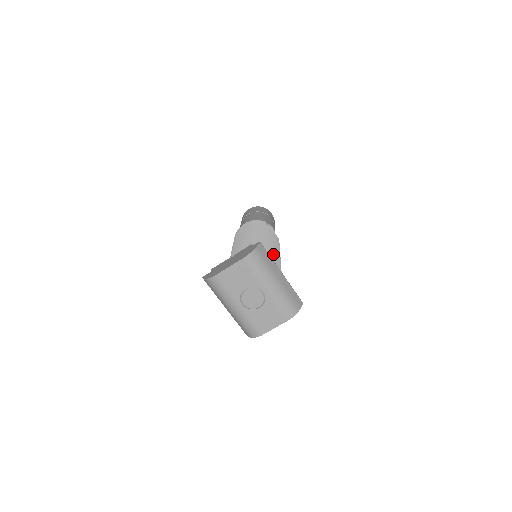
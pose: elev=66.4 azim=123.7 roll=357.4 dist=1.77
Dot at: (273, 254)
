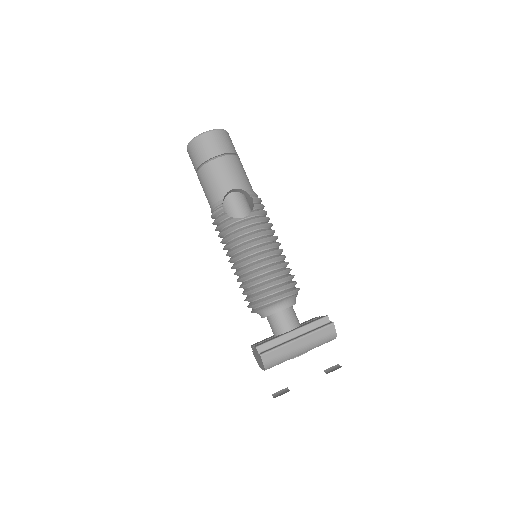
Dot at: (272, 298)
